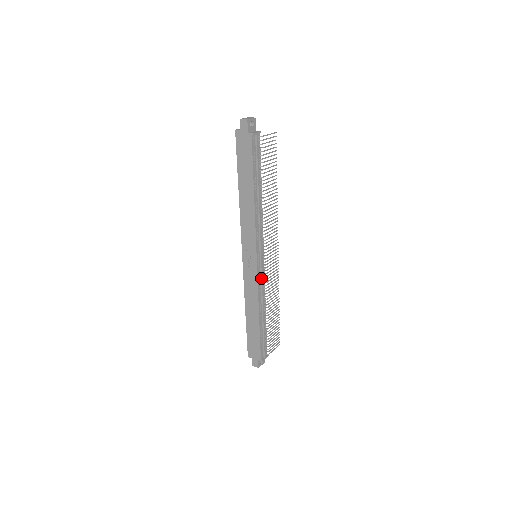
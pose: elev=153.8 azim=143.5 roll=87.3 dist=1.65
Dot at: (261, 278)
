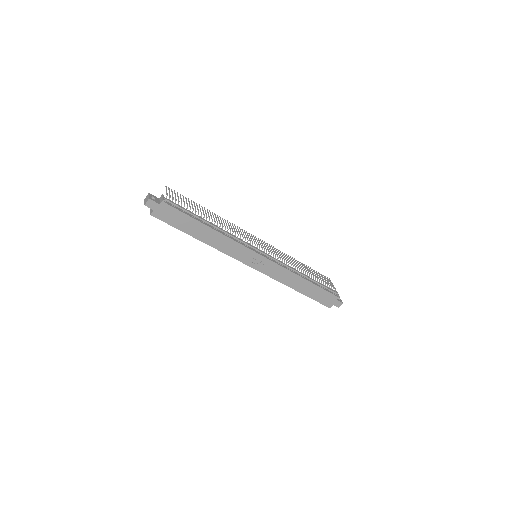
Dot at: (276, 261)
